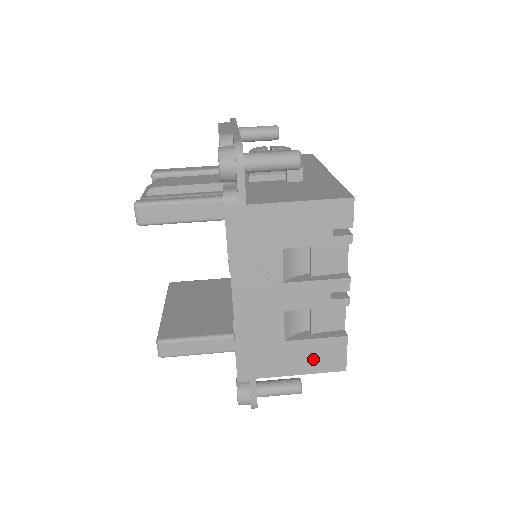
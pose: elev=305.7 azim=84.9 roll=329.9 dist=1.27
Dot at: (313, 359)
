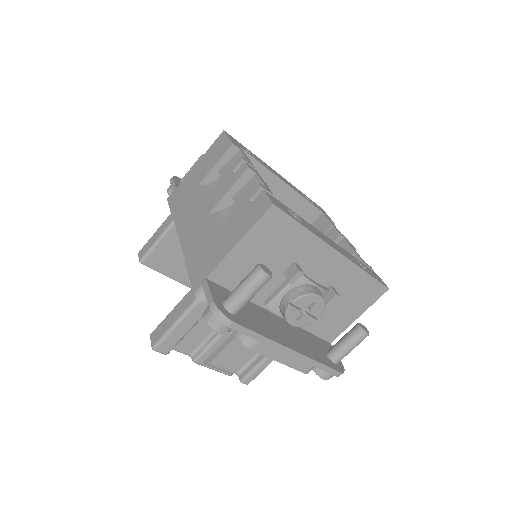
Dot at: occluded
